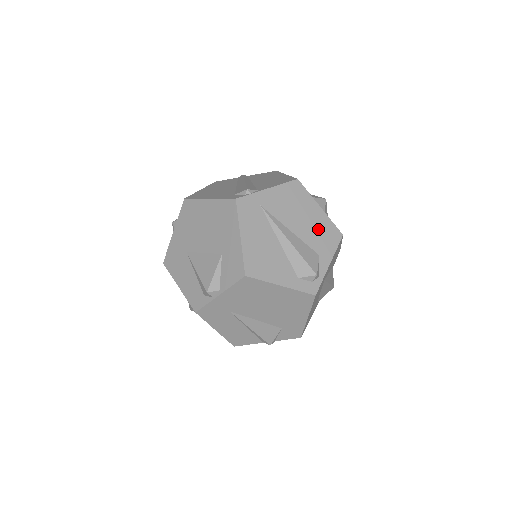
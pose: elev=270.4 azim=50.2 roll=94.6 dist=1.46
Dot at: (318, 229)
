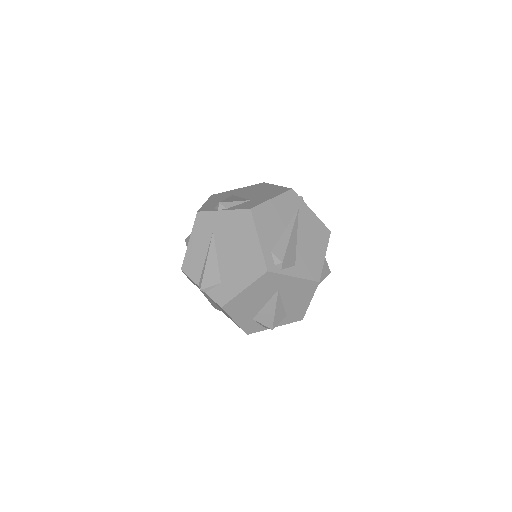
Dot at: (311, 259)
